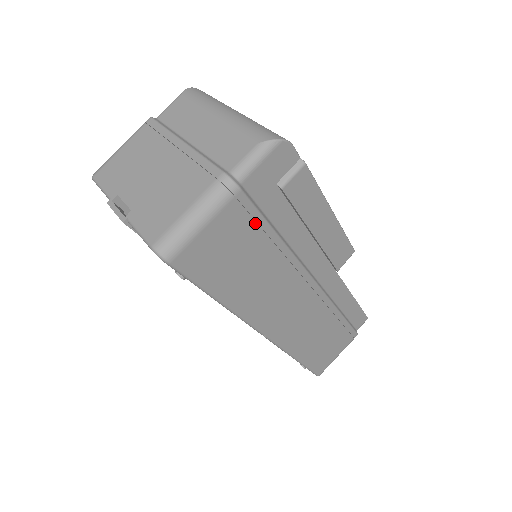
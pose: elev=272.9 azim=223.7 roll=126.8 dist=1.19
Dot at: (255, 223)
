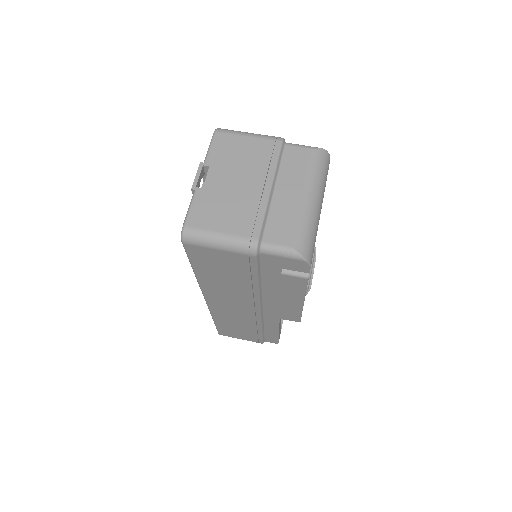
Dot at: (250, 270)
